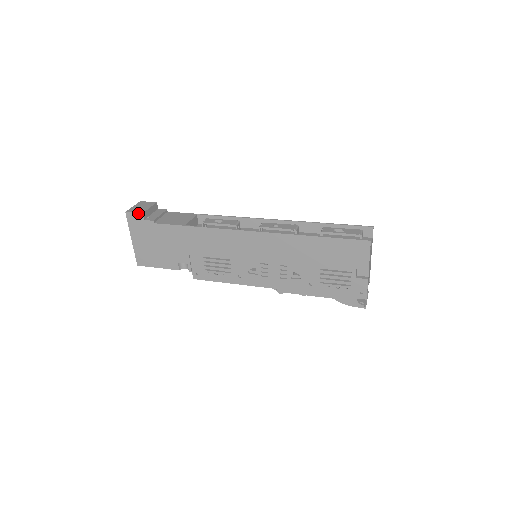
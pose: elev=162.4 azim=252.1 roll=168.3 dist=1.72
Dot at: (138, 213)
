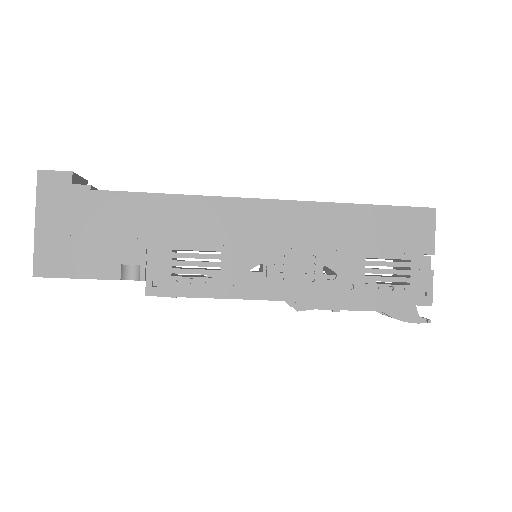
Dot at: (63, 171)
